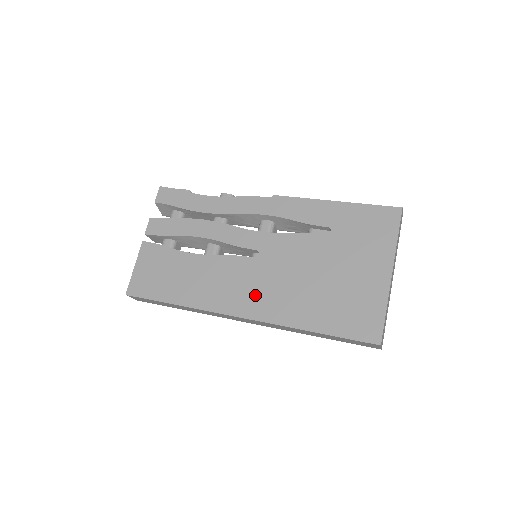
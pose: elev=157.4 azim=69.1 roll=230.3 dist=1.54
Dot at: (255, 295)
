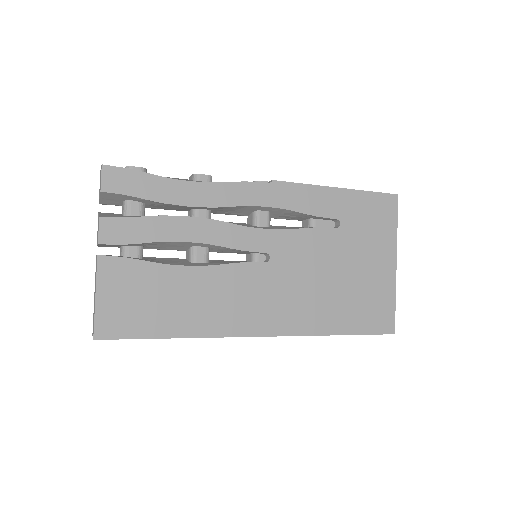
Dot at: (275, 307)
